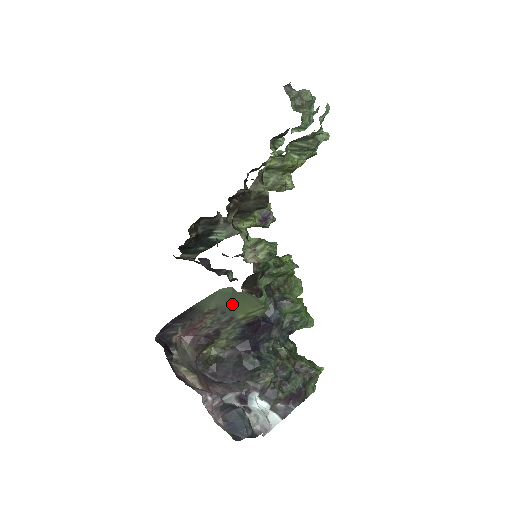
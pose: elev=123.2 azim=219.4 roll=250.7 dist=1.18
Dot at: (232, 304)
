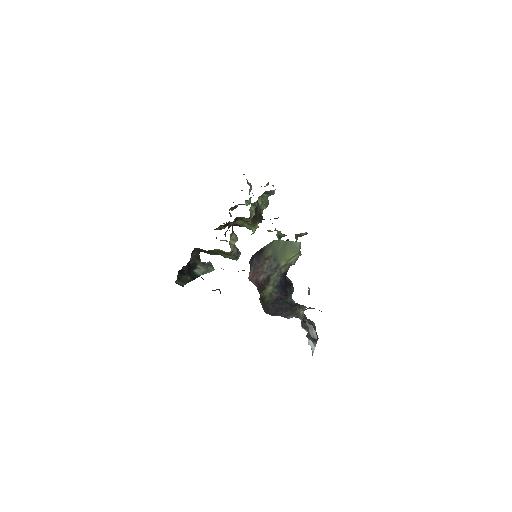
Dot at: (280, 252)
